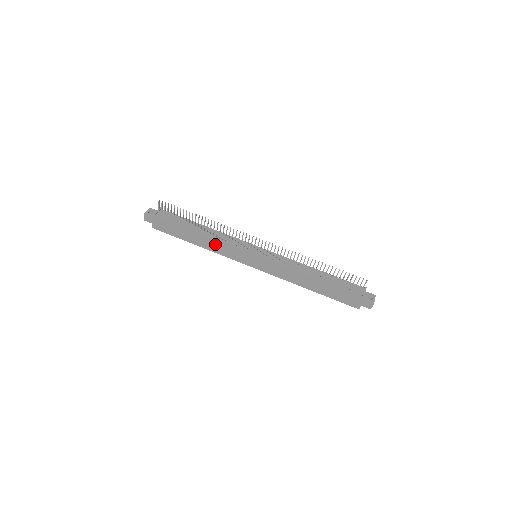
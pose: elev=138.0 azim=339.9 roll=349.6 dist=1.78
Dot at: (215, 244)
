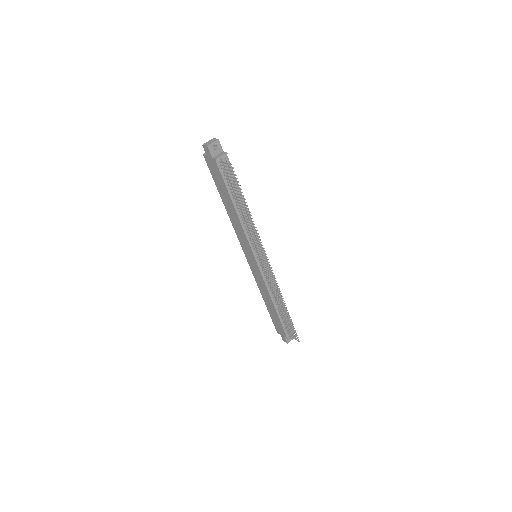
Dot at: (238, 224)
